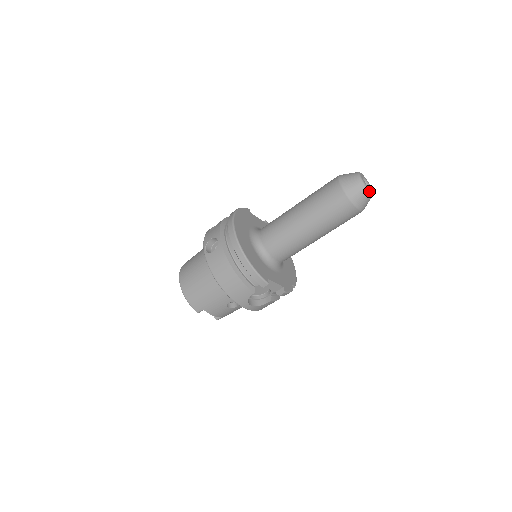
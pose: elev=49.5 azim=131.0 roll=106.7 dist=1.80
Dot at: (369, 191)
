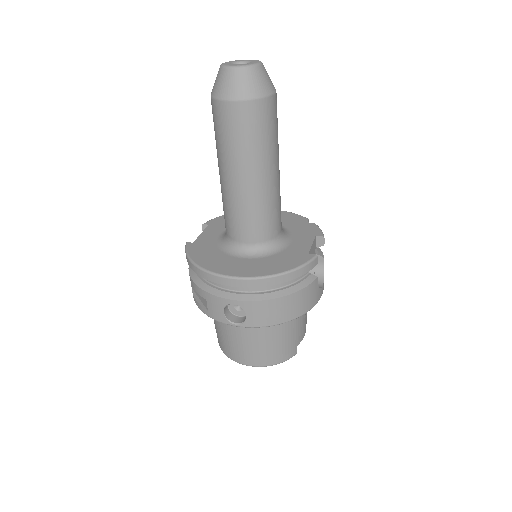
Dot at: (259, 64)
